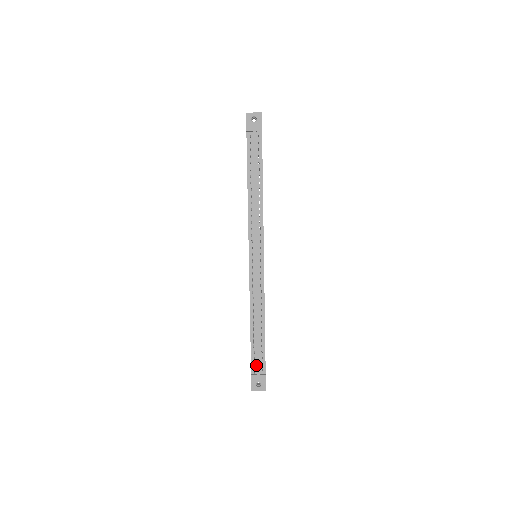
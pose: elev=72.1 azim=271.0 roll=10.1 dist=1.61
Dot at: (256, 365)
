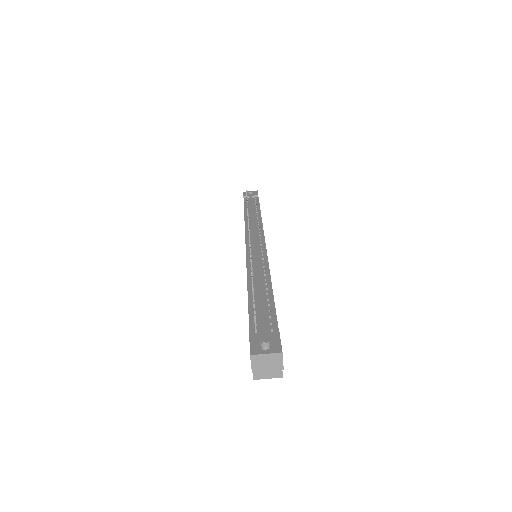
Dot at: (259, 326)
